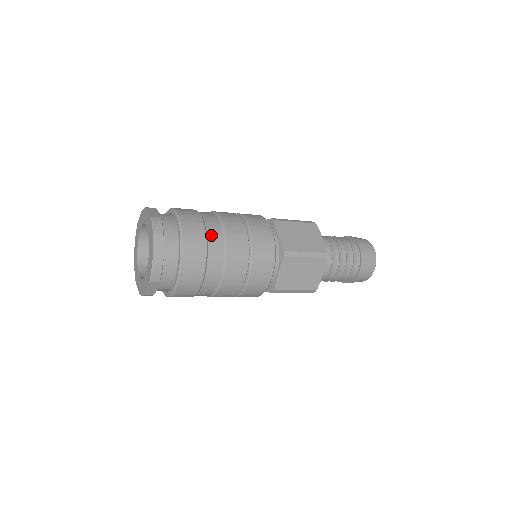
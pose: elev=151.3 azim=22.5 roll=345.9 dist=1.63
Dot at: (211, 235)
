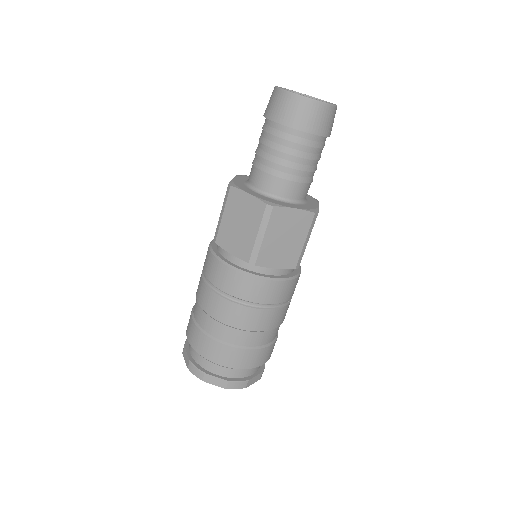
Dot at: (259, 343)
